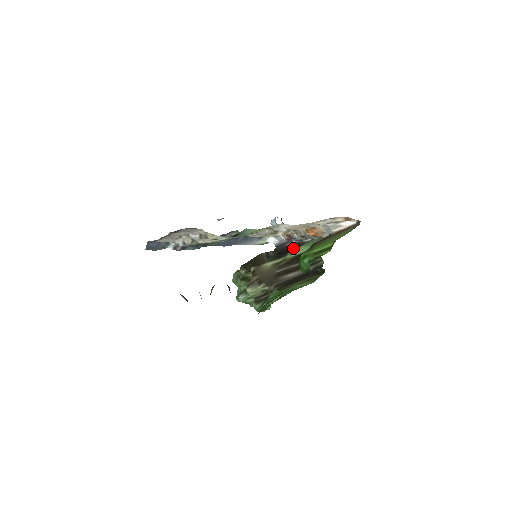
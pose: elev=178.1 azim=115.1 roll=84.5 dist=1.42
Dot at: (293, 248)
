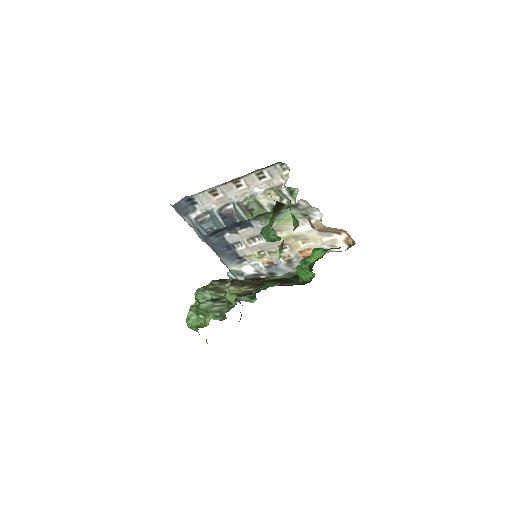
Dot at: occluded
